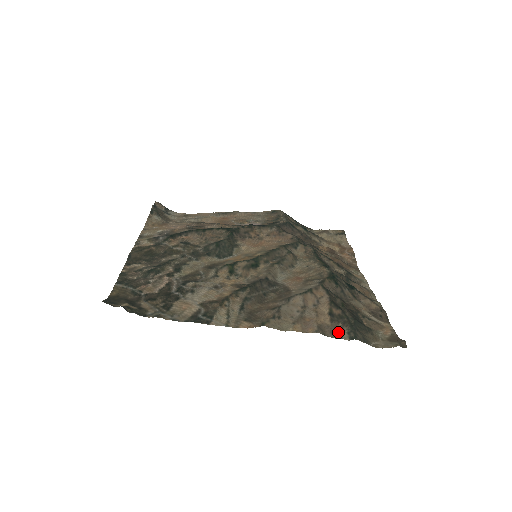
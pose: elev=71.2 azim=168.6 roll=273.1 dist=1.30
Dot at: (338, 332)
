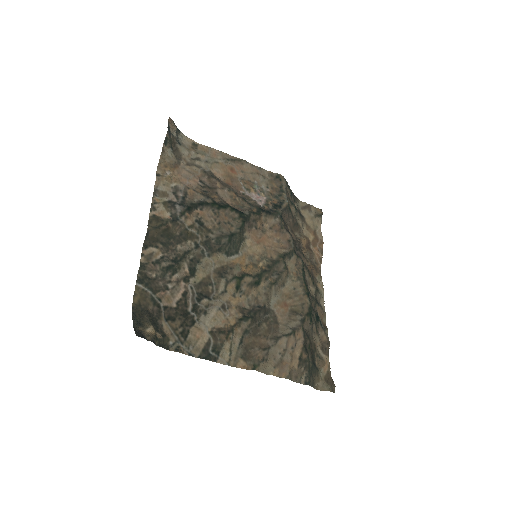
Dot at: (300, 376)
